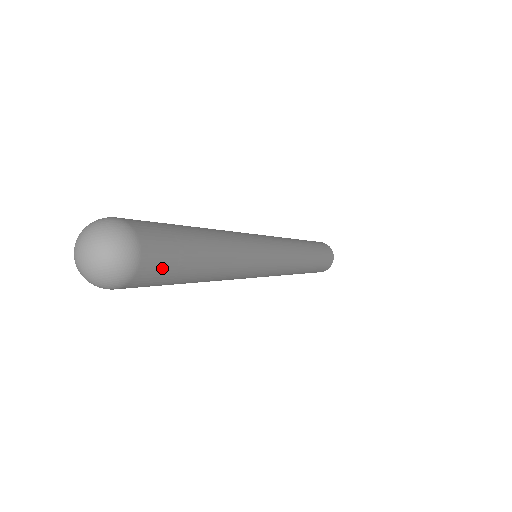
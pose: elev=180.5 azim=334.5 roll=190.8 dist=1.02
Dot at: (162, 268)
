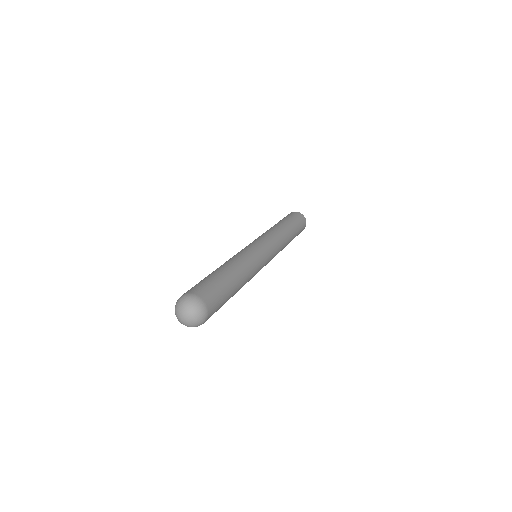
Dot at: (216, 300)
